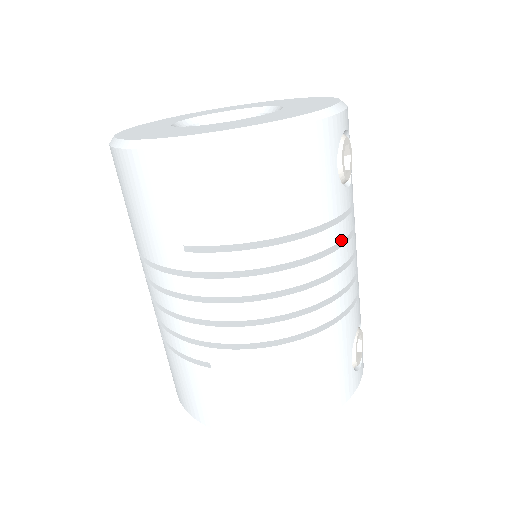
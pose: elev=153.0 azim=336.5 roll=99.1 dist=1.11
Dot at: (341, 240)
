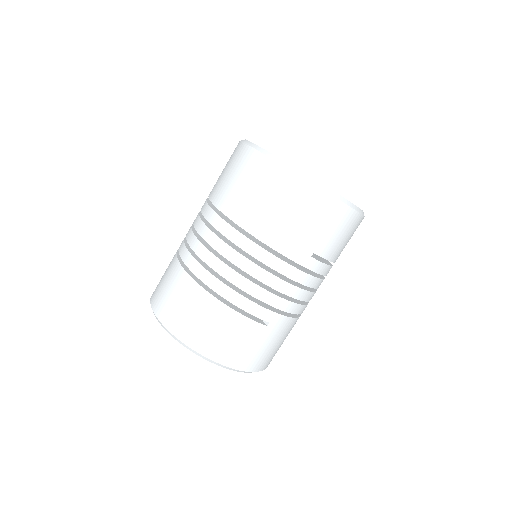
Dot at: occluded
